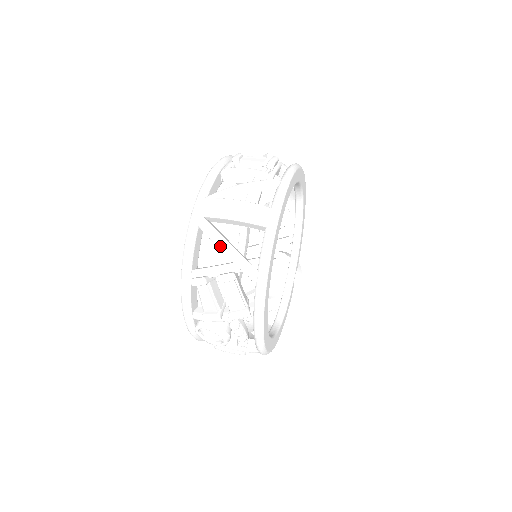
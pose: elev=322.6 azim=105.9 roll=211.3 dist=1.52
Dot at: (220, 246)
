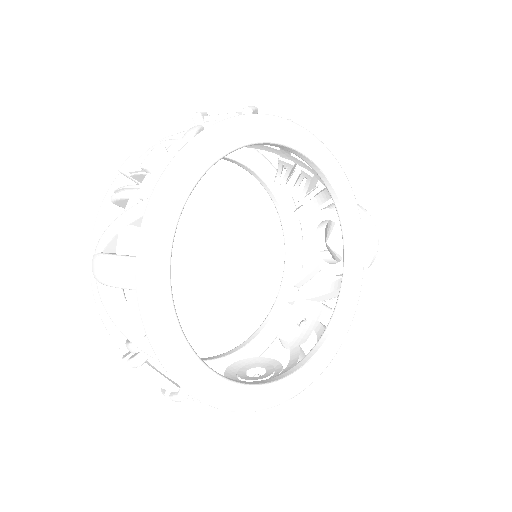
Dot at: occluded
